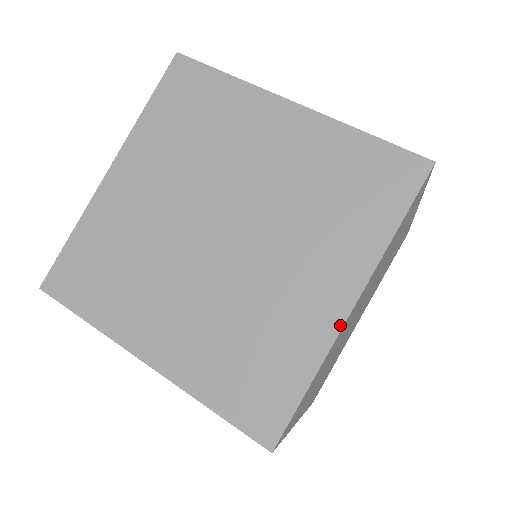
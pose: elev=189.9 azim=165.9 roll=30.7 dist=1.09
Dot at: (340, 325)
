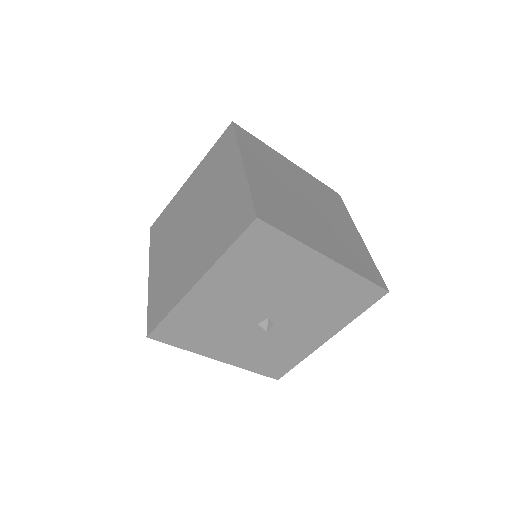
Dot at: (243, 170)
